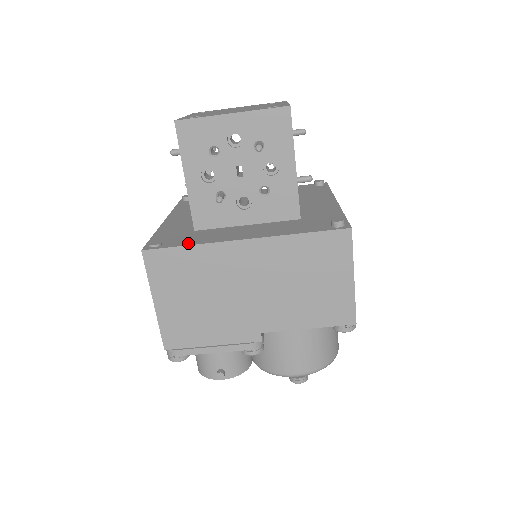
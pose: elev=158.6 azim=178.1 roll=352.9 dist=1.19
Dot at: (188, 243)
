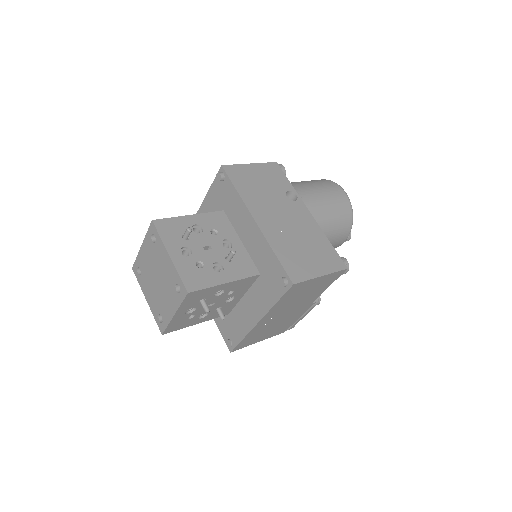
Dot at: (240, 337)
